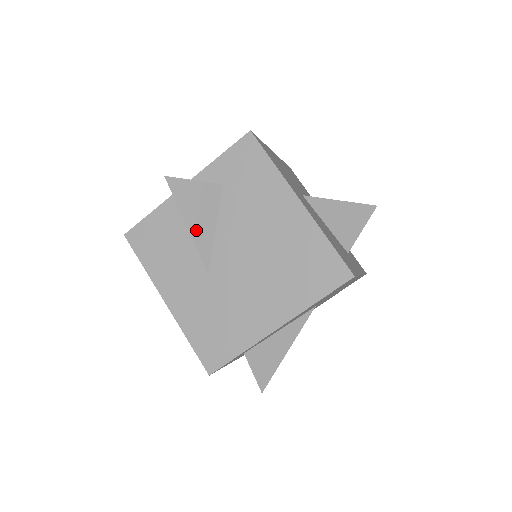
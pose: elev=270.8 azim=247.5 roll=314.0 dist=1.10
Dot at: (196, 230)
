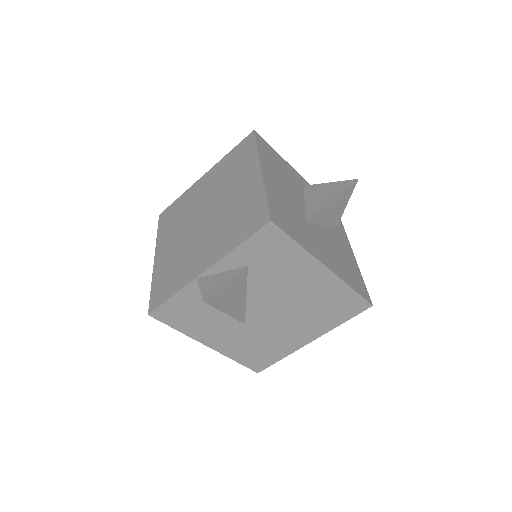
Dot at: (233, 310)
